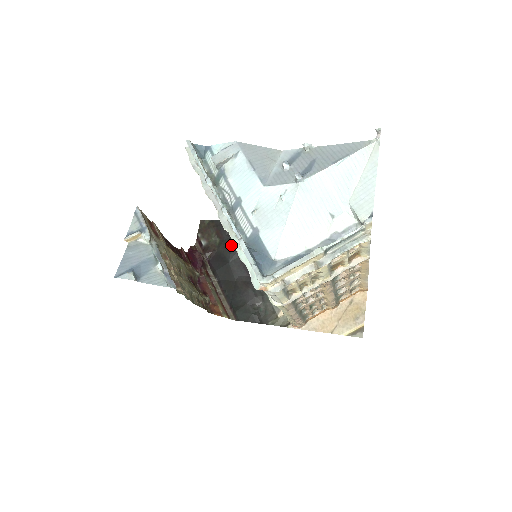
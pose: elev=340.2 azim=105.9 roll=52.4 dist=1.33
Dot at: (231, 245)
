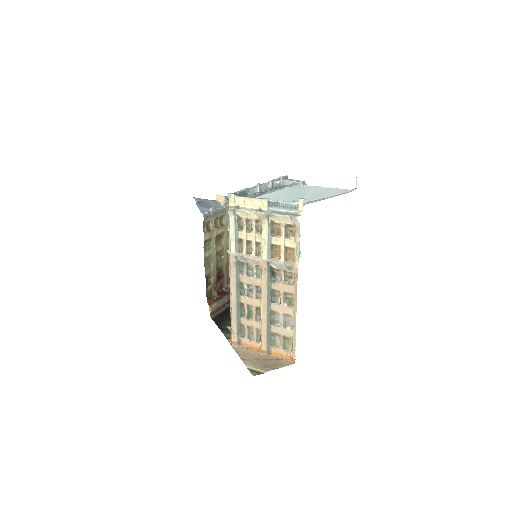
Dot at: occluded
